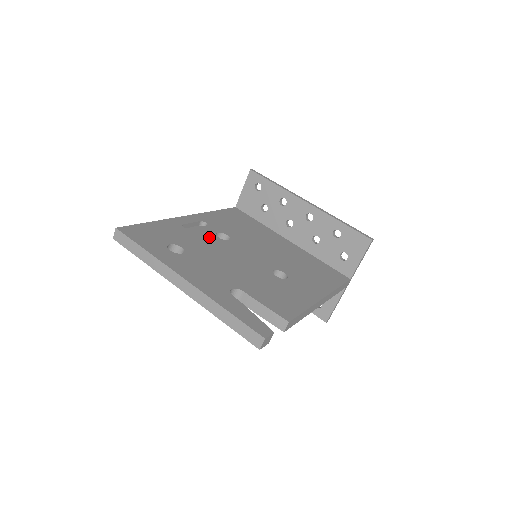
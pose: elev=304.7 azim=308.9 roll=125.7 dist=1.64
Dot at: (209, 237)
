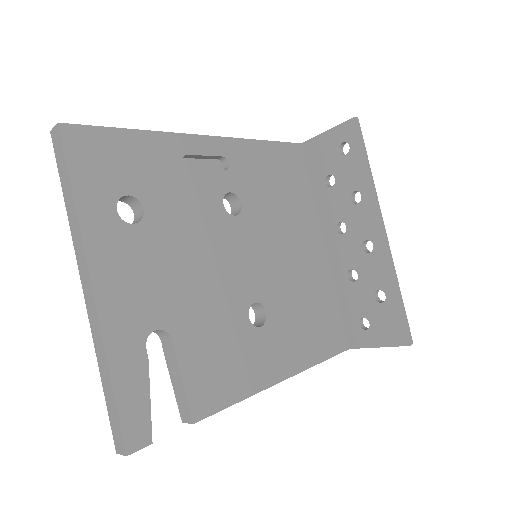
Dot at: (208, 199)
